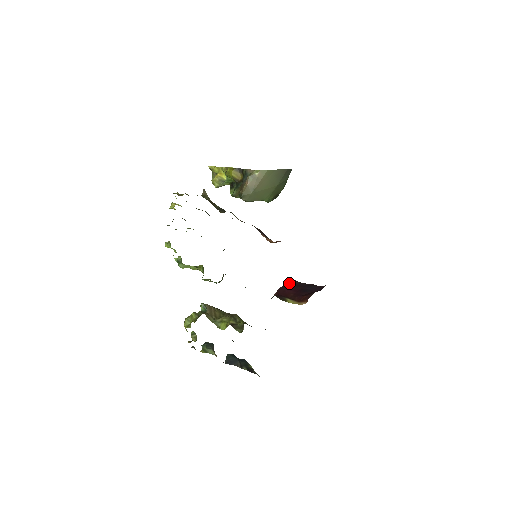
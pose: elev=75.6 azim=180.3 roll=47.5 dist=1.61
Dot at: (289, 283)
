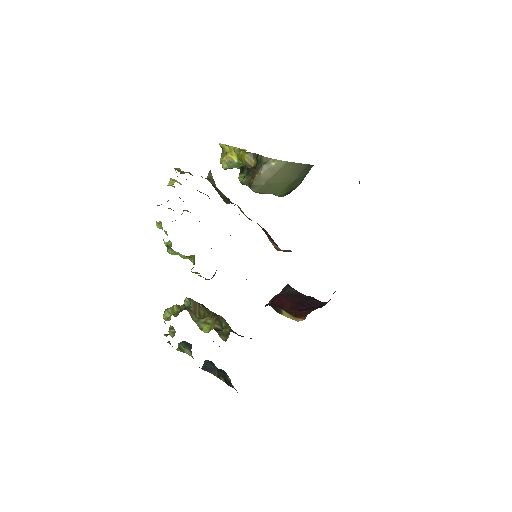
Dot at: (287, 291)
